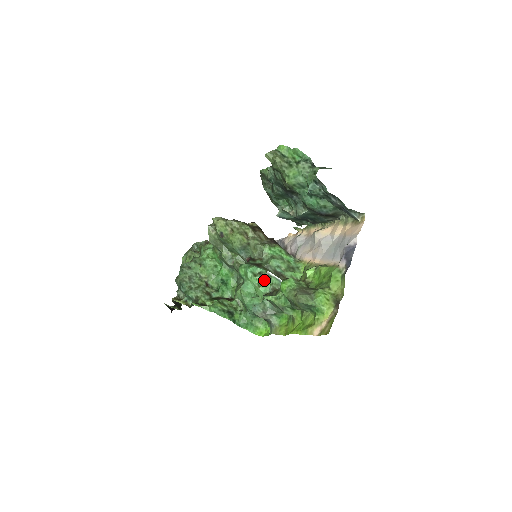
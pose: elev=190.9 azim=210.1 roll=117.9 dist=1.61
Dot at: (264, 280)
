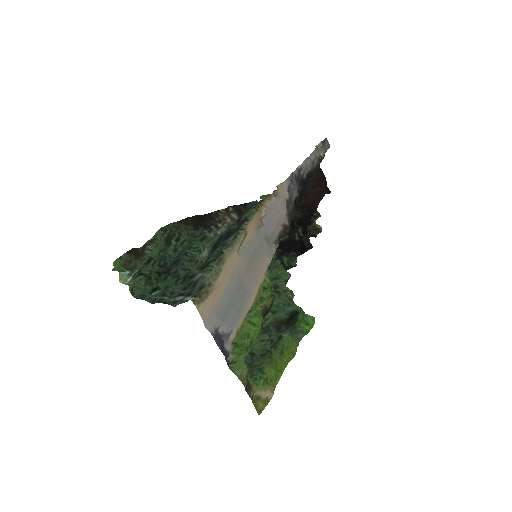
Dot at: occluded
